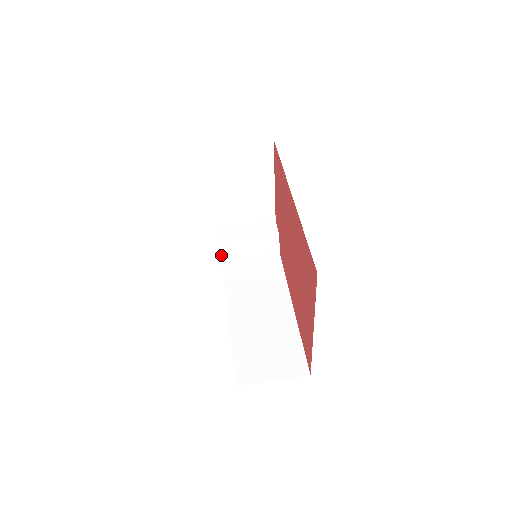
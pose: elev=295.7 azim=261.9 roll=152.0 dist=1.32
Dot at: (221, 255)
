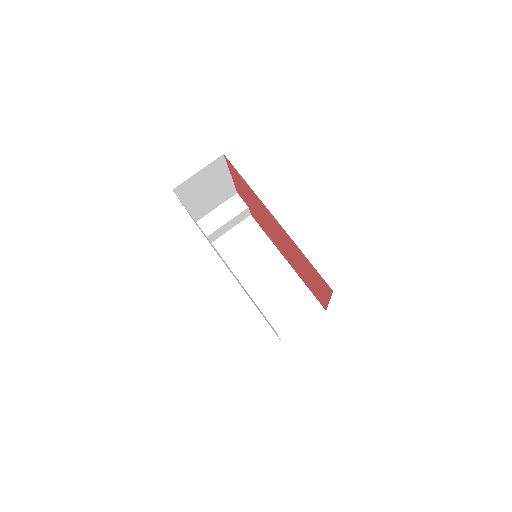
Dot at: occluded
